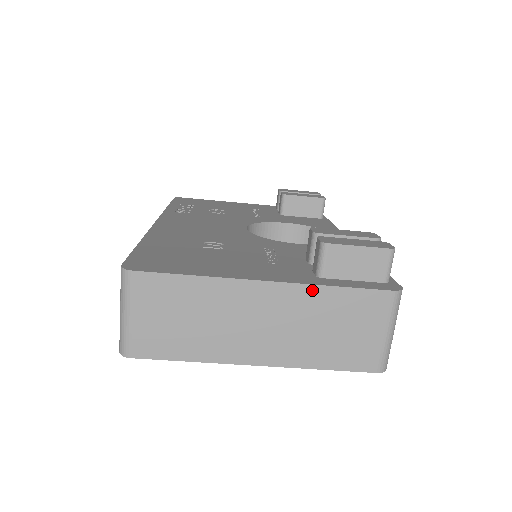
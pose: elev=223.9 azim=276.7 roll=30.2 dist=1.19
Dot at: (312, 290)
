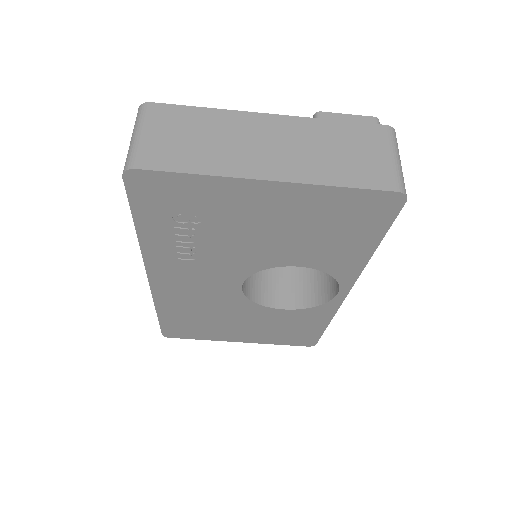
Dot at: (313, 122)
